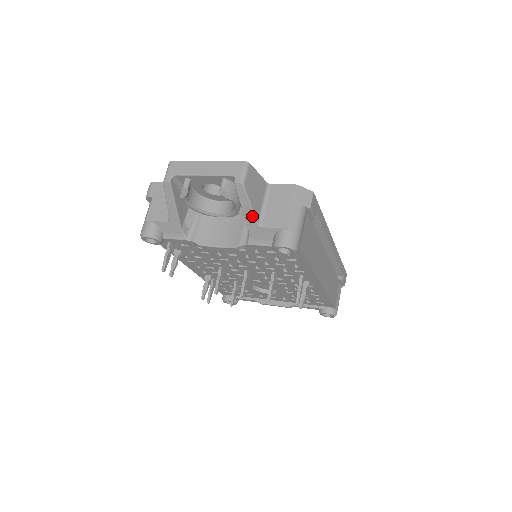
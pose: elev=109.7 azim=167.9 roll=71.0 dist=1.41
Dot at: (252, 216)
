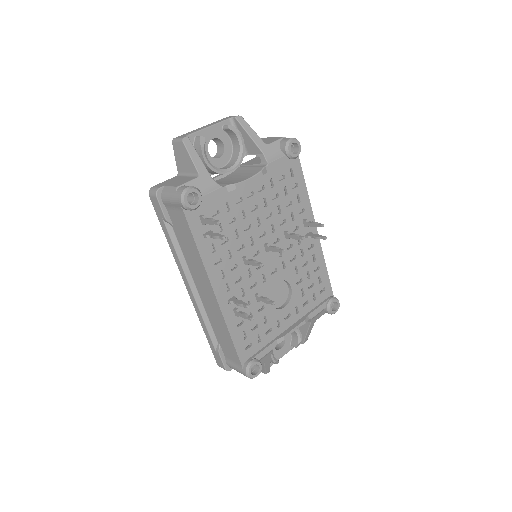
Dot at: (259, 138)
